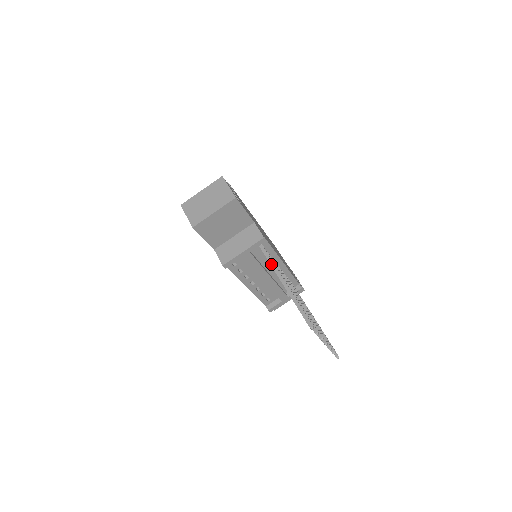
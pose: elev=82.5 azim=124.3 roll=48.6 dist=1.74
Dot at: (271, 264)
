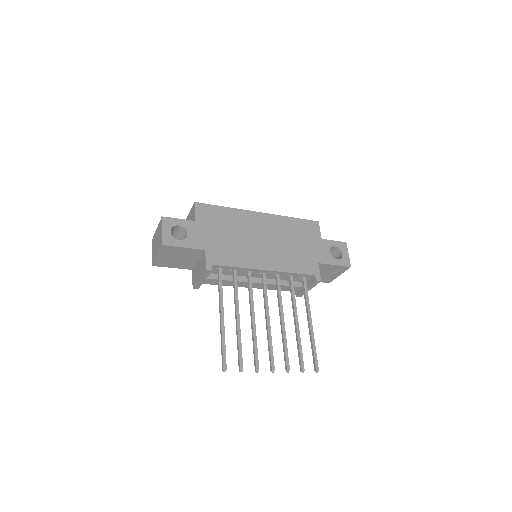
Dot at: occluded
